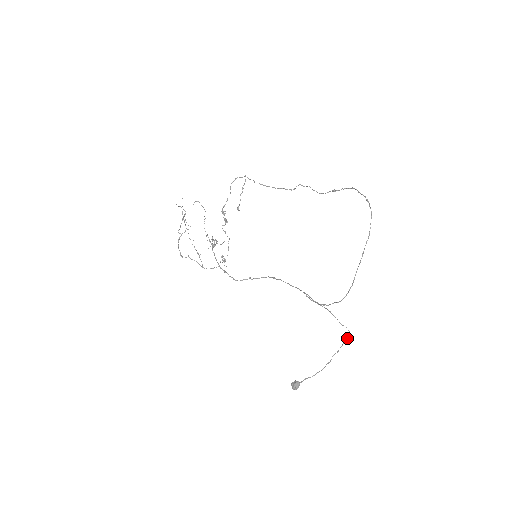
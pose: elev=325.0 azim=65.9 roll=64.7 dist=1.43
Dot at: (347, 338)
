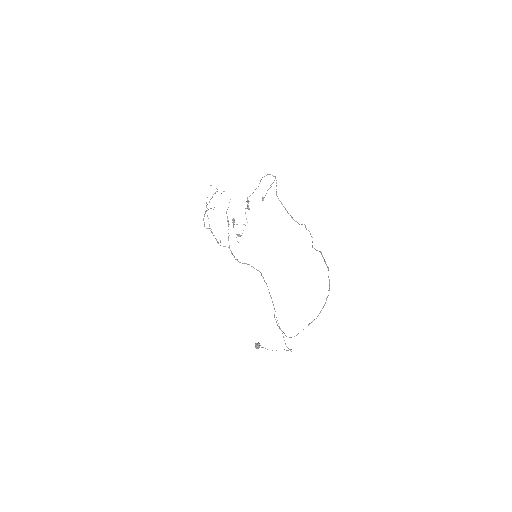
Dot at: occluded
